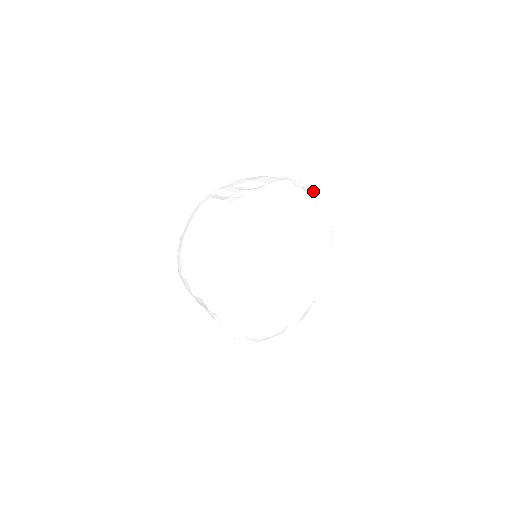
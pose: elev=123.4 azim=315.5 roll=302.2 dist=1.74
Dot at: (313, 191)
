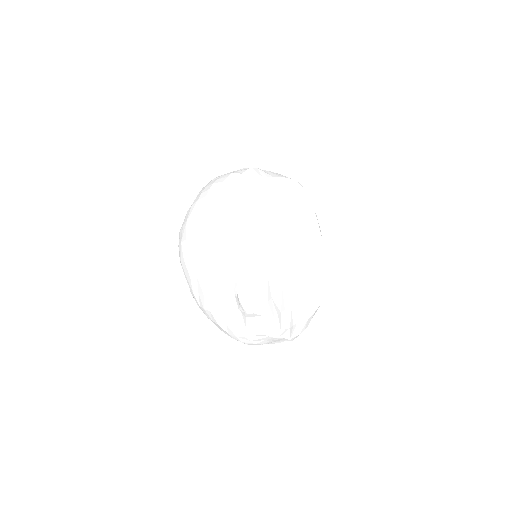
Dot at: occluded
